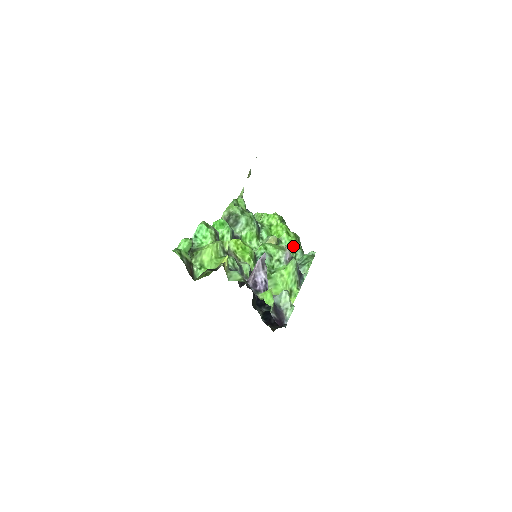
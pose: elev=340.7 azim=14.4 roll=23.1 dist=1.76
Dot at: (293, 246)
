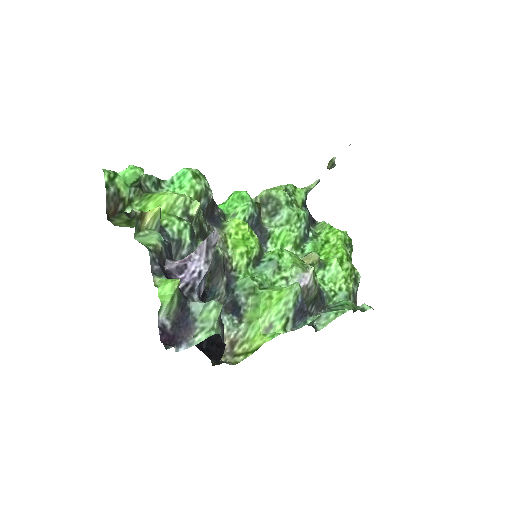
Dot at: (339, 281)
